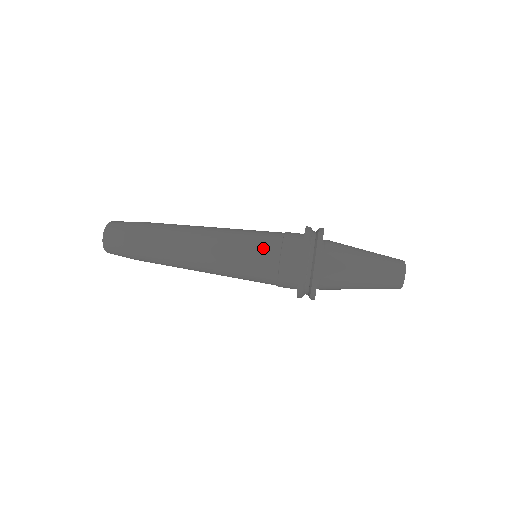
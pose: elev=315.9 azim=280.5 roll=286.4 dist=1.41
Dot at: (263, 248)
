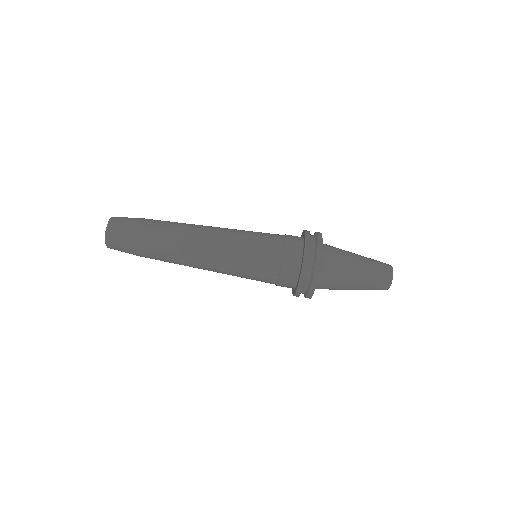
Dot at: (261, 281)
